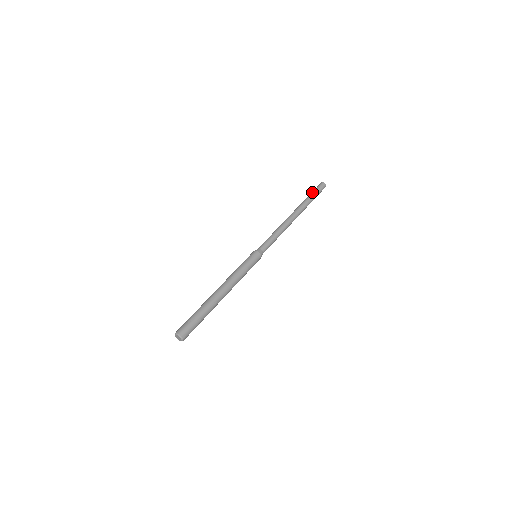
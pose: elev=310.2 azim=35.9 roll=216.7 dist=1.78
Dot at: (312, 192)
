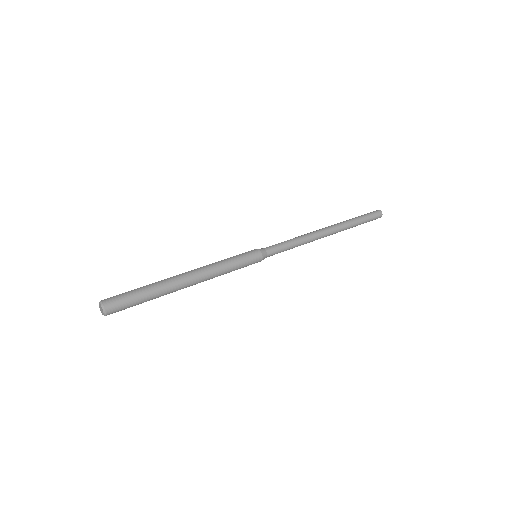
Dot at: occluded
